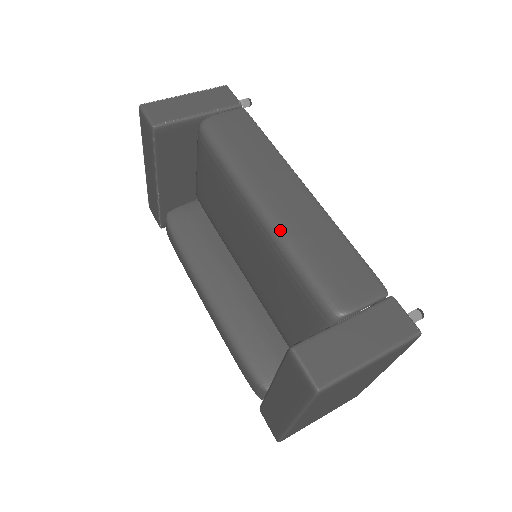
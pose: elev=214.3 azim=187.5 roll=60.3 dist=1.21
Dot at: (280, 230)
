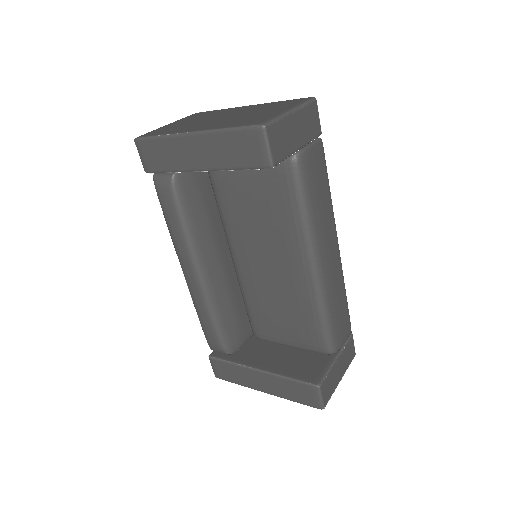
Dot at: (323, 290)
